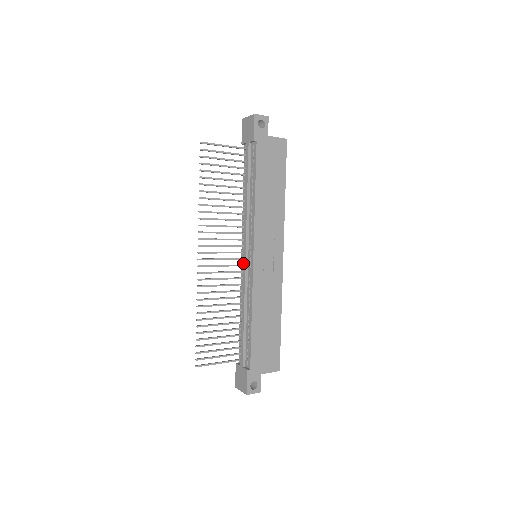
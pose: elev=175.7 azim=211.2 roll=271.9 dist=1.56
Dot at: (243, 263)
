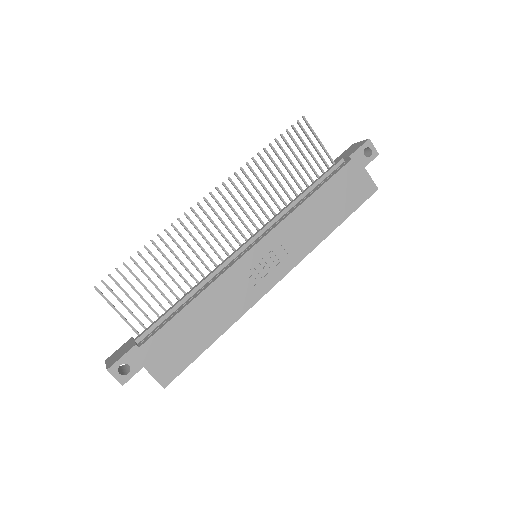
Dot at: (239, 247)
